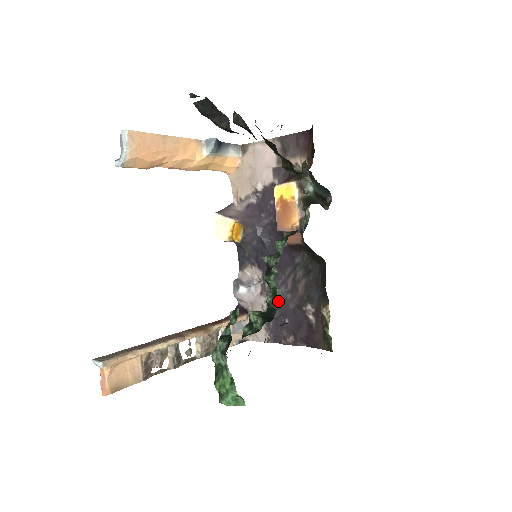
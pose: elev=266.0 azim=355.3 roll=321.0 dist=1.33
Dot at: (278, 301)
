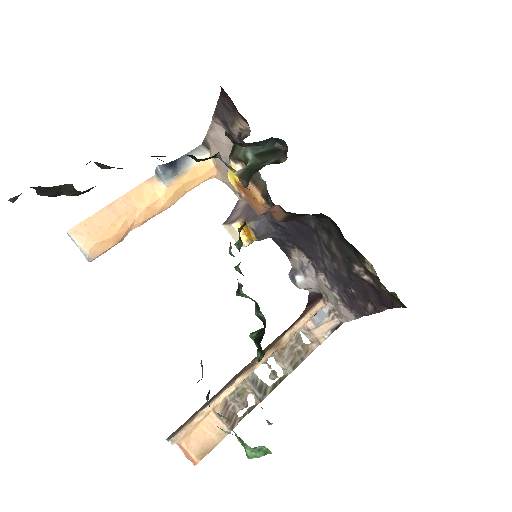
Dot at: (332, 274)
